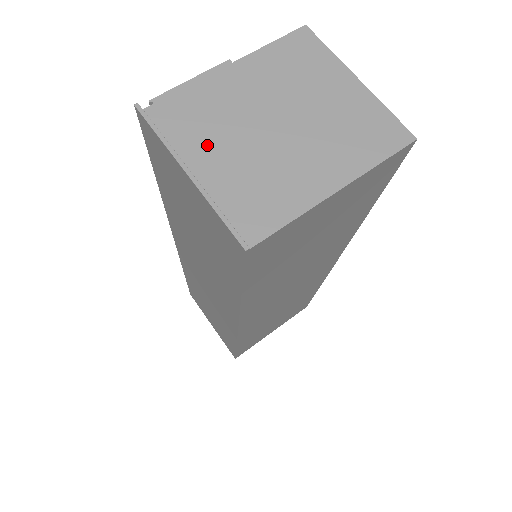
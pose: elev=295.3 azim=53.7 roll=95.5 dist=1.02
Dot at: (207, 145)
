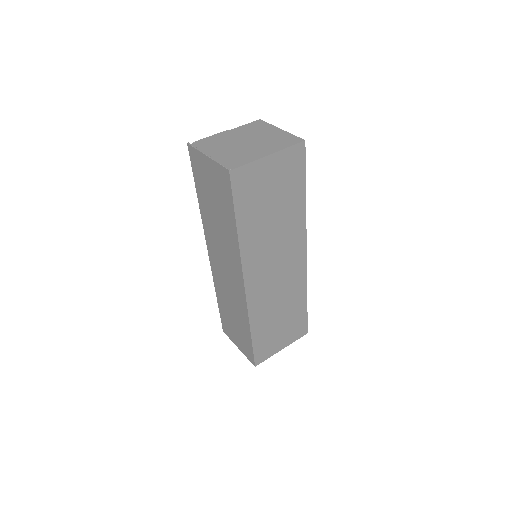
Dot at: (216, 149)
